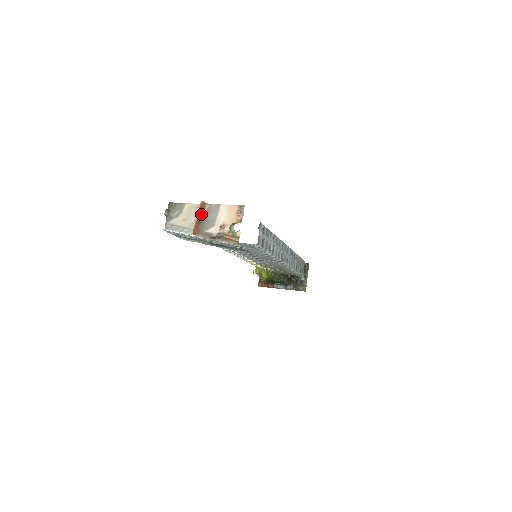
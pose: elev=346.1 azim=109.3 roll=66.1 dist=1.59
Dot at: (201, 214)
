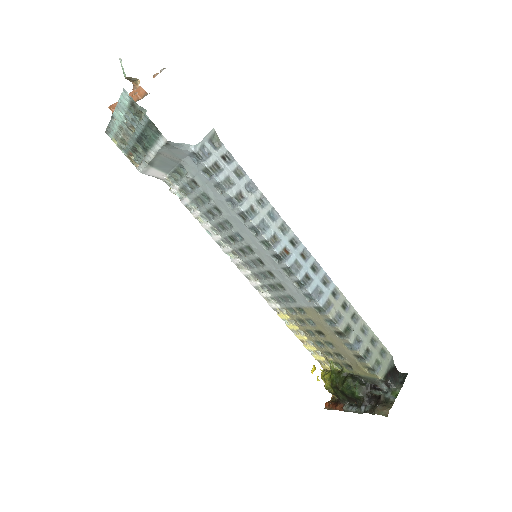
Dot at: (135, 100)
